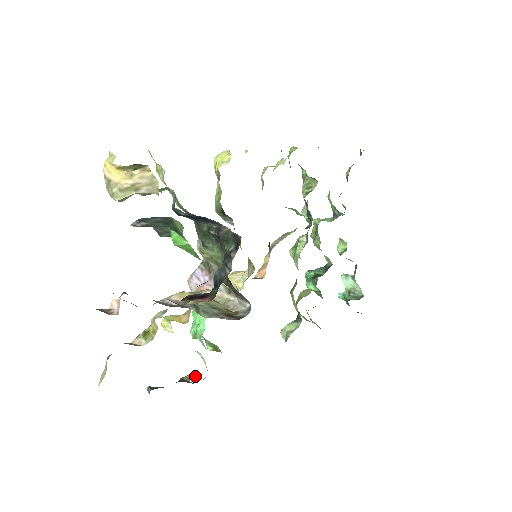
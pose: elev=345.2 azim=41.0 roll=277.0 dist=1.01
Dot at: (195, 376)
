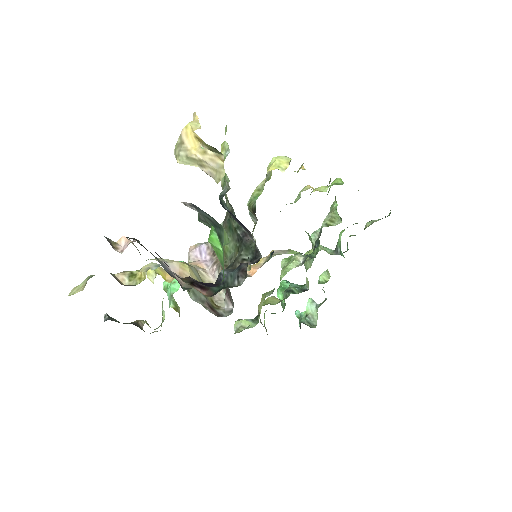
Dot at: occluded
